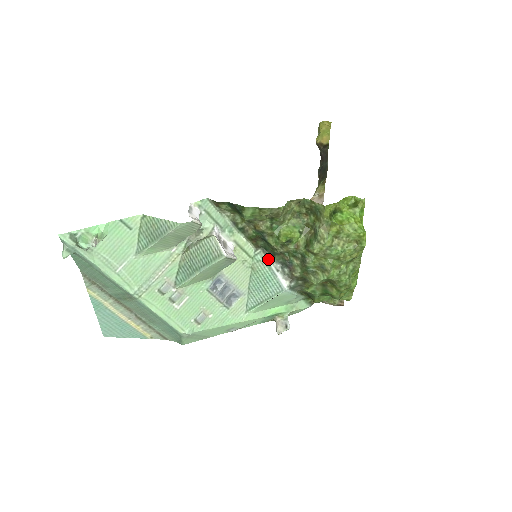
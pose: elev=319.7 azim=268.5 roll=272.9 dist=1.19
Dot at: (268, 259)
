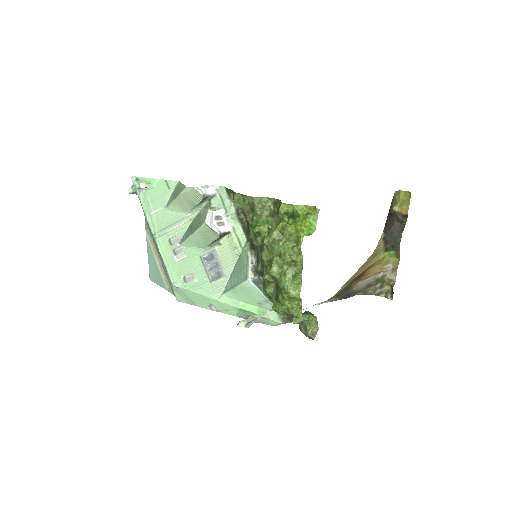
Dot at: (250, 252)
